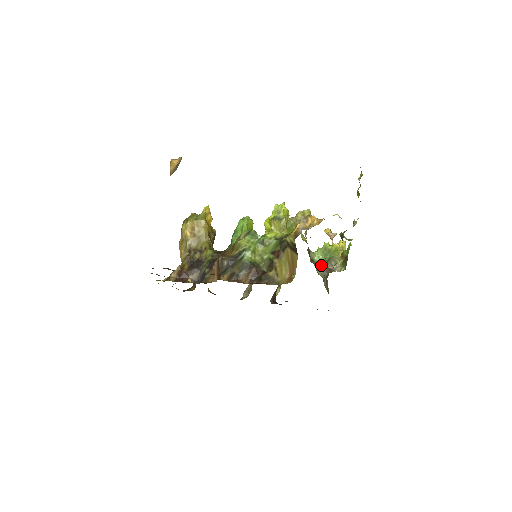
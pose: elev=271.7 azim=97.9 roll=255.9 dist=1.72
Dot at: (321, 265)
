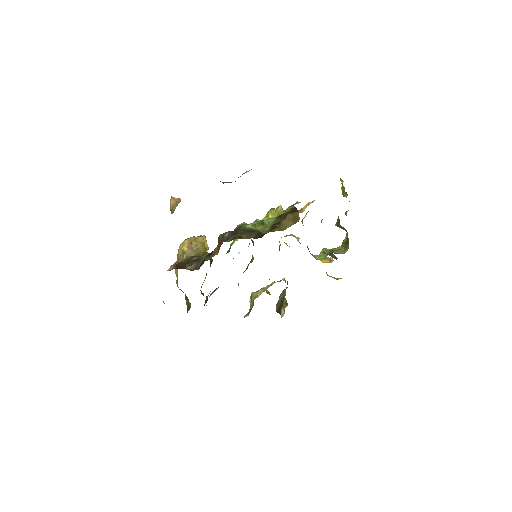
Dot at: occluded
